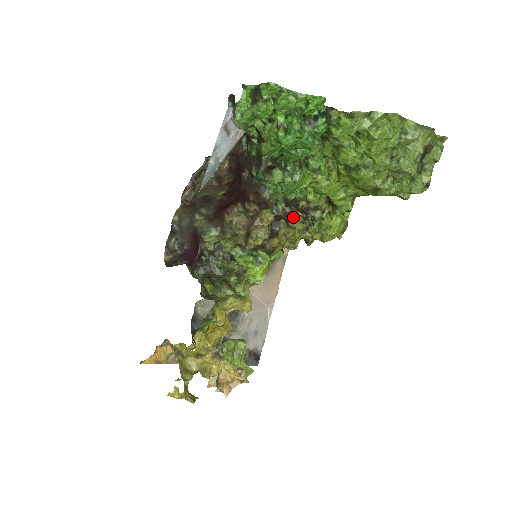
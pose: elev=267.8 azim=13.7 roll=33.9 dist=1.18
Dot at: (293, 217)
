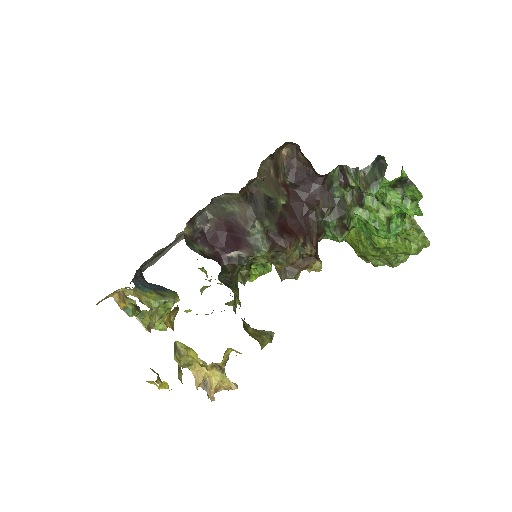
Dot at: occluded
